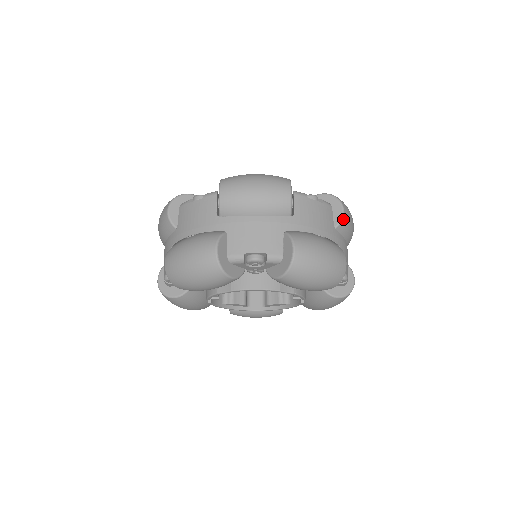
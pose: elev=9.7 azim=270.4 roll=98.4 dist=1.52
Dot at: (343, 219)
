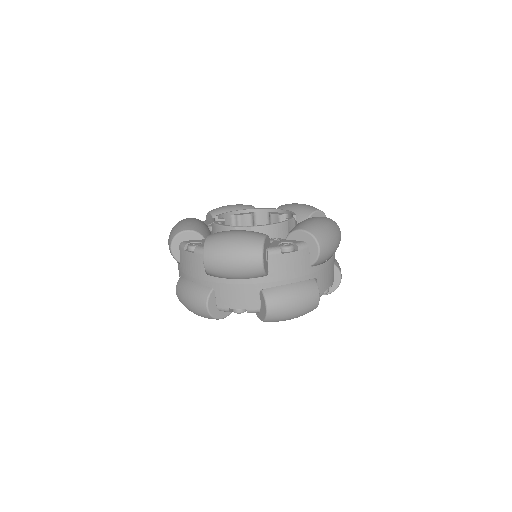
Dot at: (319, 257)
